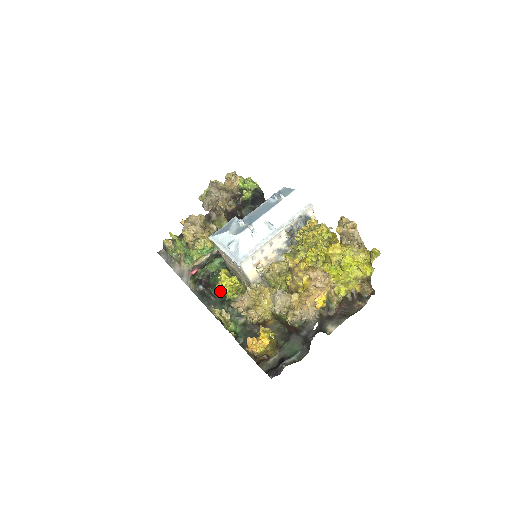
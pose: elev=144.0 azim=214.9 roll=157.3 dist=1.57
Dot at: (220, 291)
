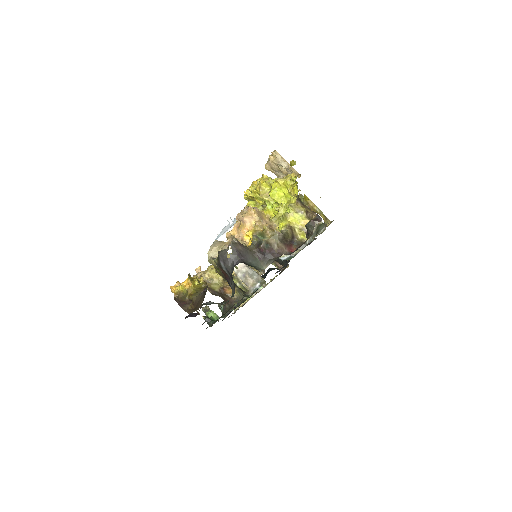
Dot at: occluded
